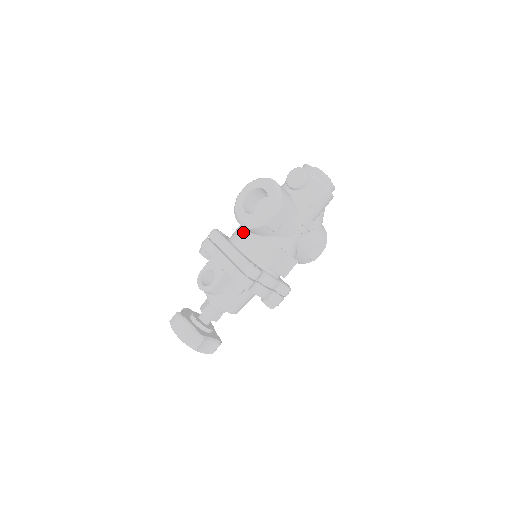
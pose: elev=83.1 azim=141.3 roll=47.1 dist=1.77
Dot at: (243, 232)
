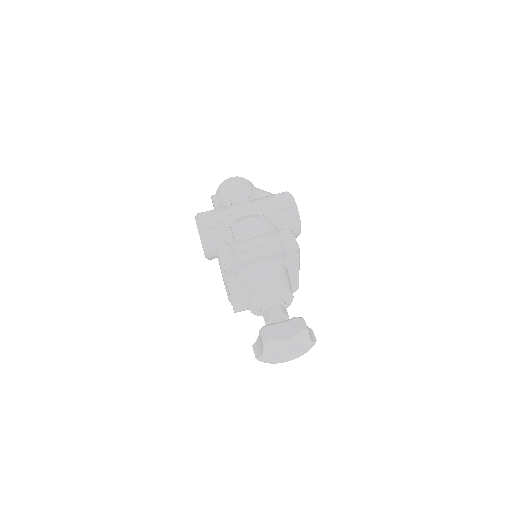
Dot at: occluded
